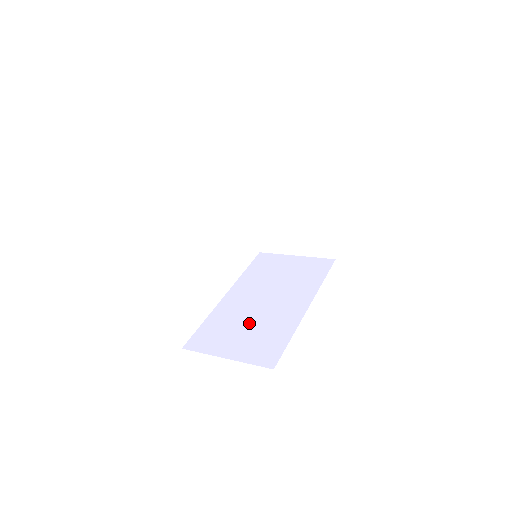
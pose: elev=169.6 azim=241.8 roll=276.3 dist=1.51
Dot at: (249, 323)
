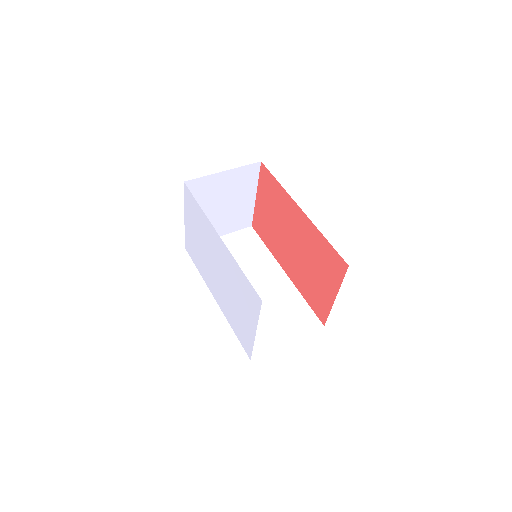
Dot at: (267, 309)
